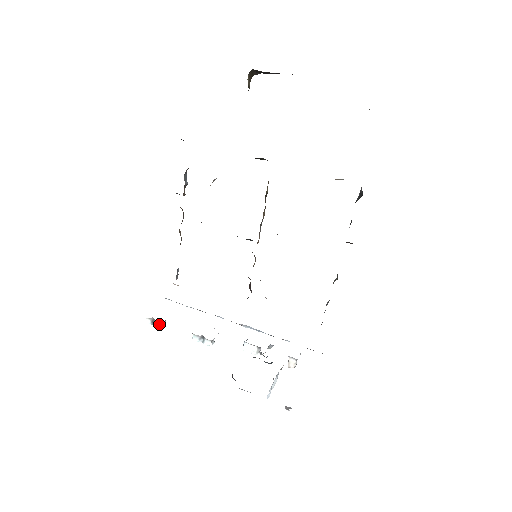
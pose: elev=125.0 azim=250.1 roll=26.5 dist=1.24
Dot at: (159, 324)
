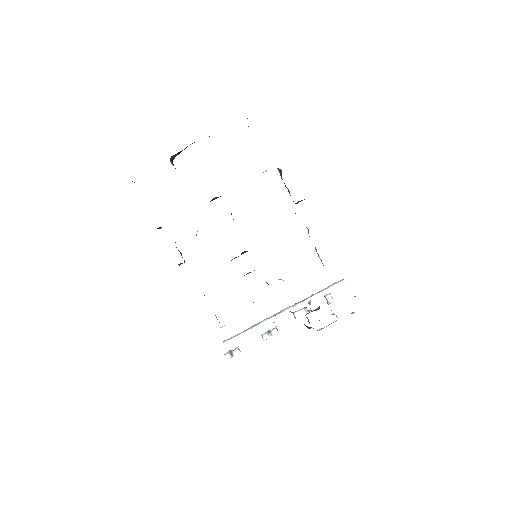
Dot at: (236, 351)
